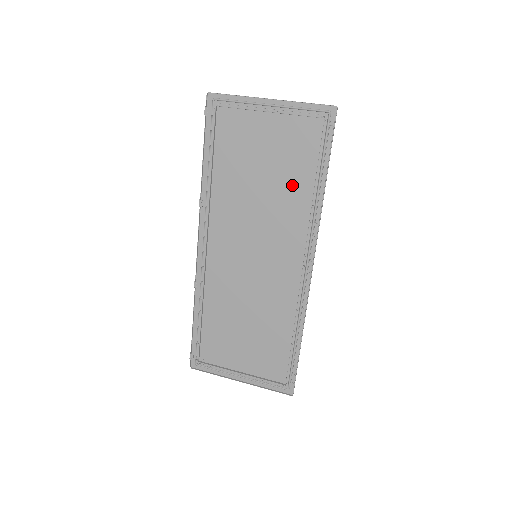
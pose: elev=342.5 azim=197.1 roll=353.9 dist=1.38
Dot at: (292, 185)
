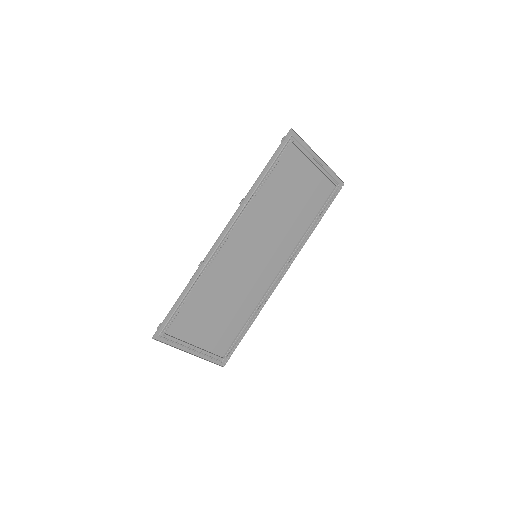
Dot at: (301, 217)
